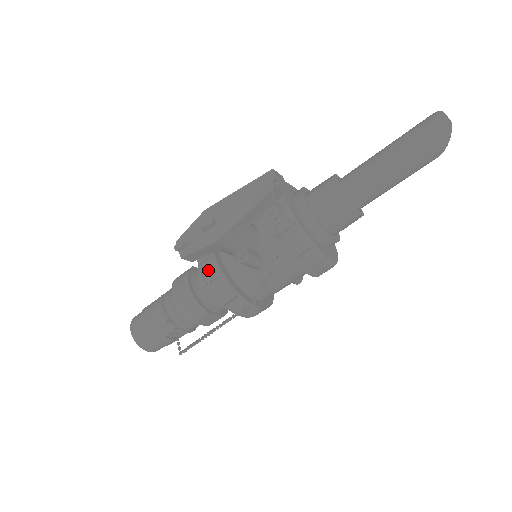
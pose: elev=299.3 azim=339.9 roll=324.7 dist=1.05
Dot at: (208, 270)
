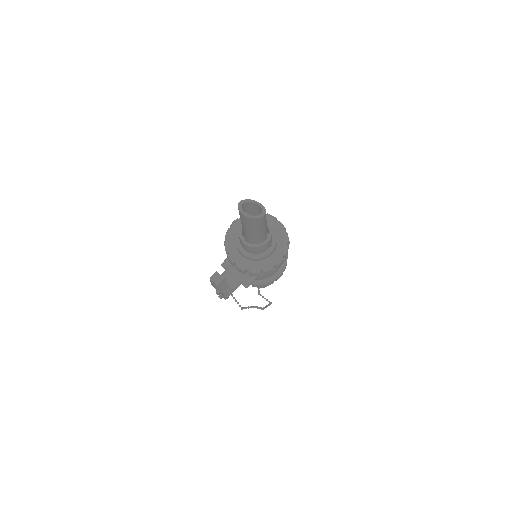
Dot at: occluded
